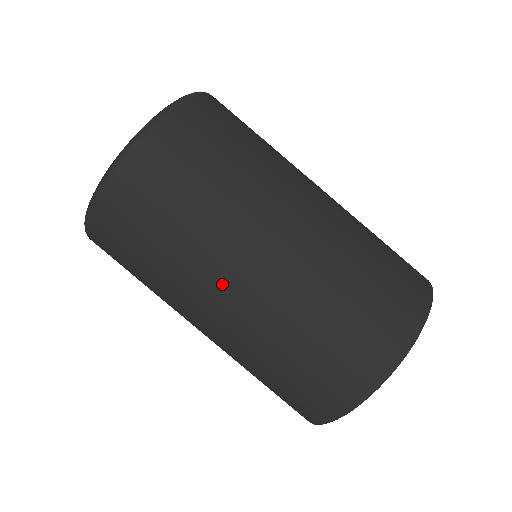
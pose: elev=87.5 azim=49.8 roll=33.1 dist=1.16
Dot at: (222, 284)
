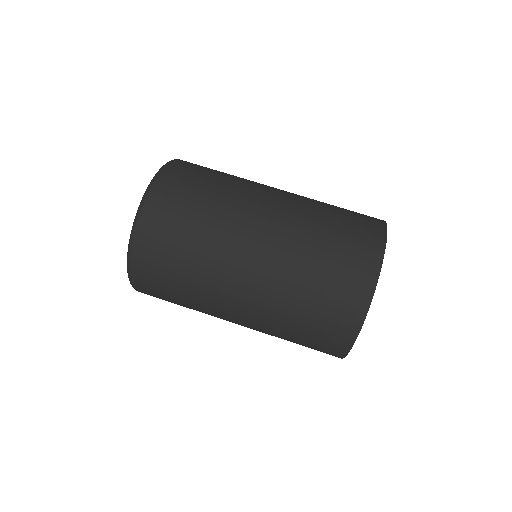
Dot at: (228, 303)
